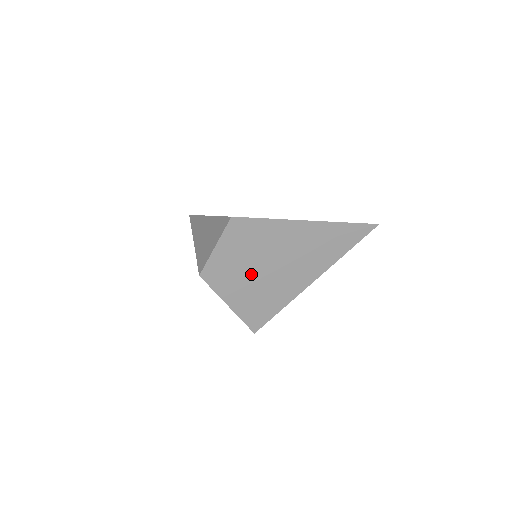
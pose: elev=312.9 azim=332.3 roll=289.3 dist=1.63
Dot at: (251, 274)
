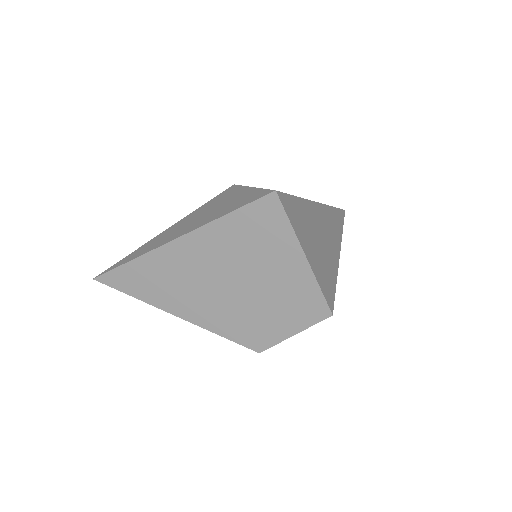
Dot at: (306, 217)
